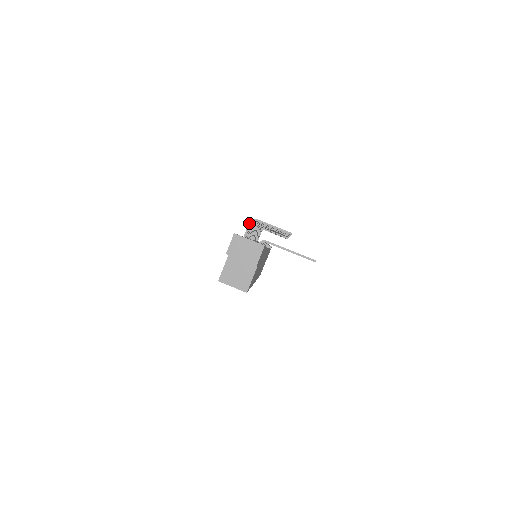
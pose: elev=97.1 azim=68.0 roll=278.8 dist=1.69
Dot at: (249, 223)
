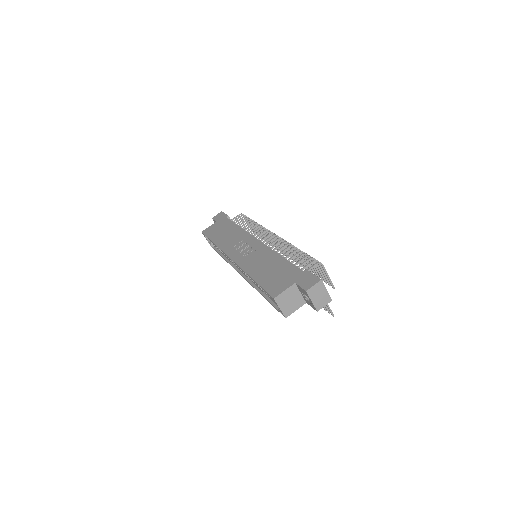
Dot at: (316, 264)
